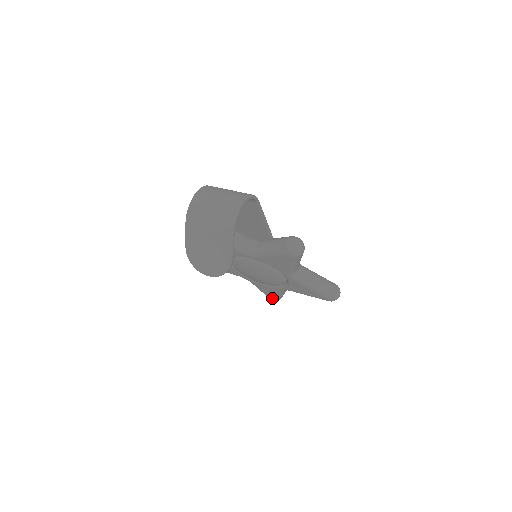
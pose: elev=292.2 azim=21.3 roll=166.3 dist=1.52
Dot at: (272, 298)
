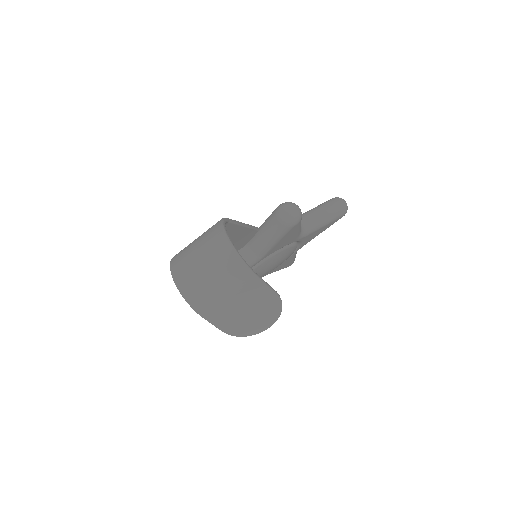
Dot at: (290, 265)
